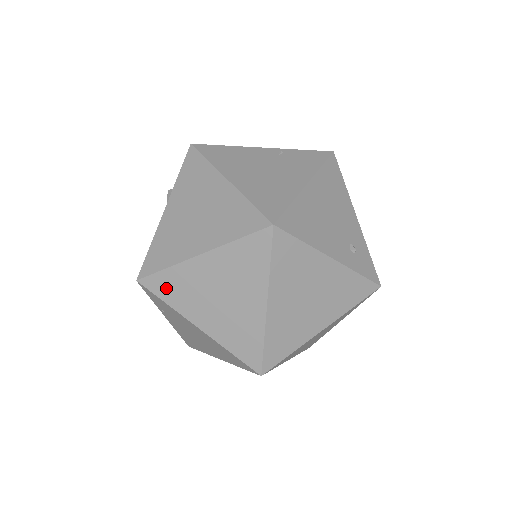
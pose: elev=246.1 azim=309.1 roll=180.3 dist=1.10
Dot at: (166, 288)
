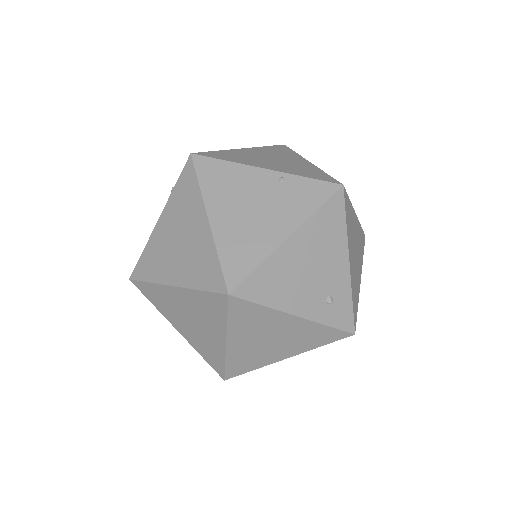
Dot at: (151, 295)
